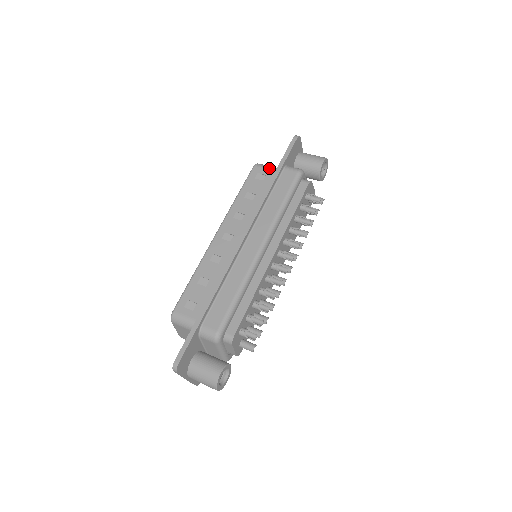
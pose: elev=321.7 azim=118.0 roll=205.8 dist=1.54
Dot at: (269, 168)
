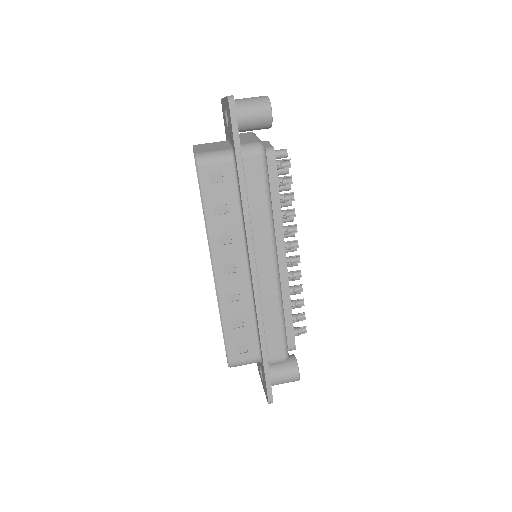
Dot at: (219, 160)
